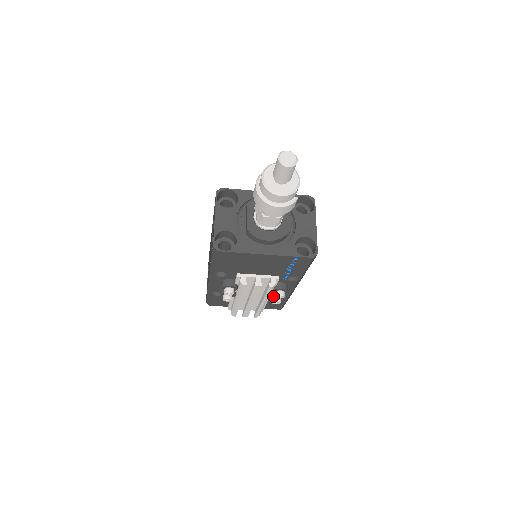
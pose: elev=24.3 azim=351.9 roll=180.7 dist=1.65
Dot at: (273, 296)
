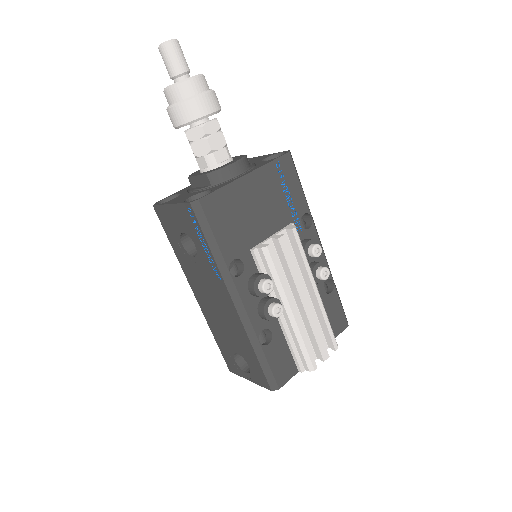
Dot at: (314, 271)
